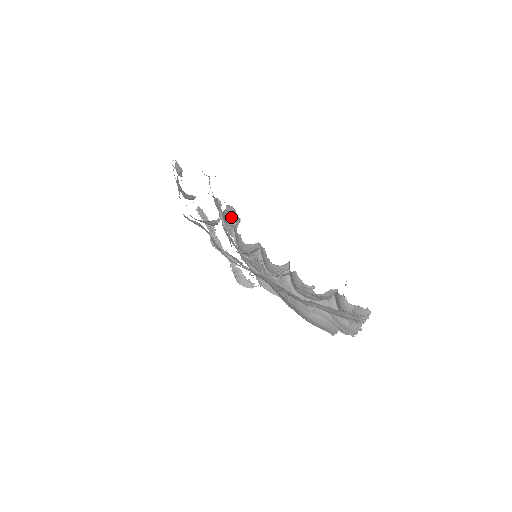
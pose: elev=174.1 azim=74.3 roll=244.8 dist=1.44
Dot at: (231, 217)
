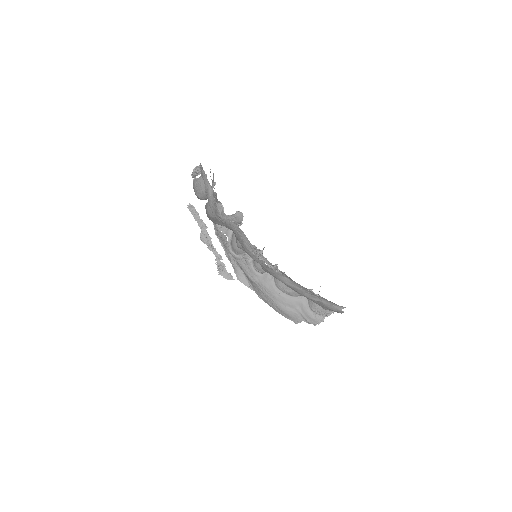
Dot at: (235, 221)
